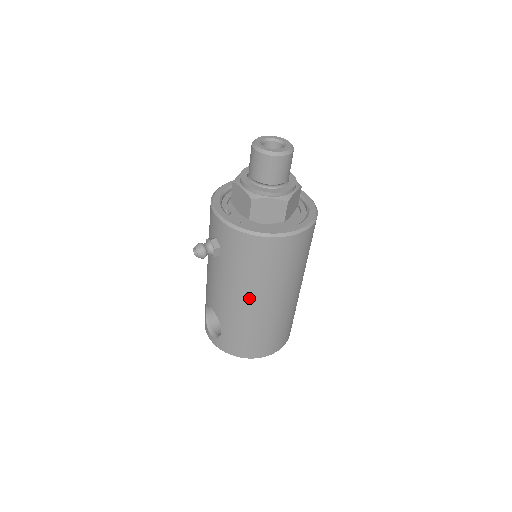
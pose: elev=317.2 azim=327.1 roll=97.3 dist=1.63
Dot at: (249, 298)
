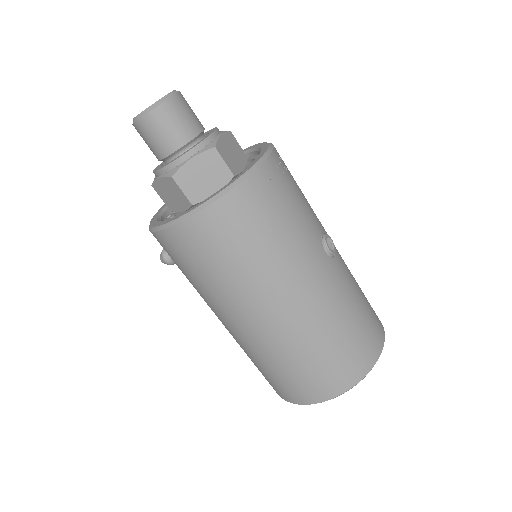
Dot at: (217, 314)
